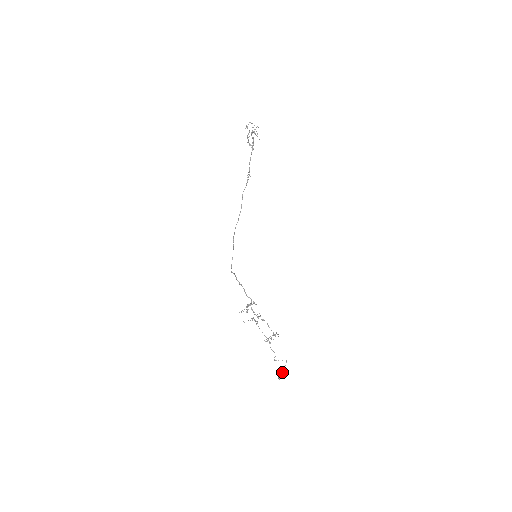
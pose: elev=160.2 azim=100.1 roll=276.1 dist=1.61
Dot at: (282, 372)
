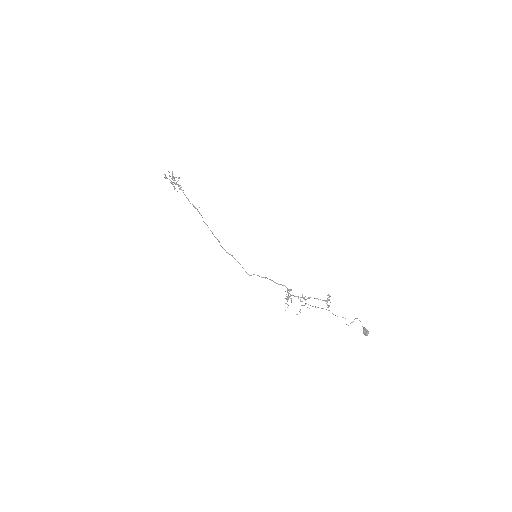
Dot at: (363, 327)
